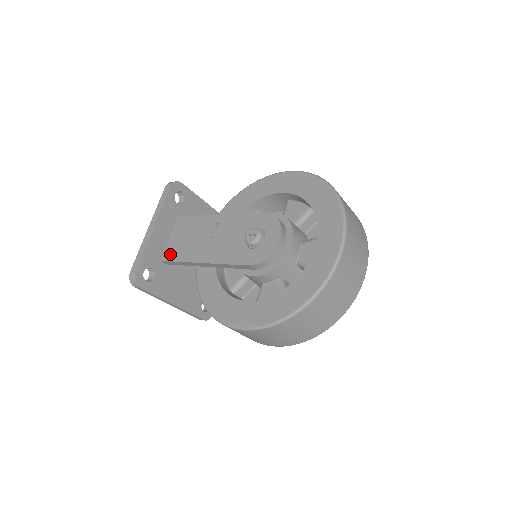
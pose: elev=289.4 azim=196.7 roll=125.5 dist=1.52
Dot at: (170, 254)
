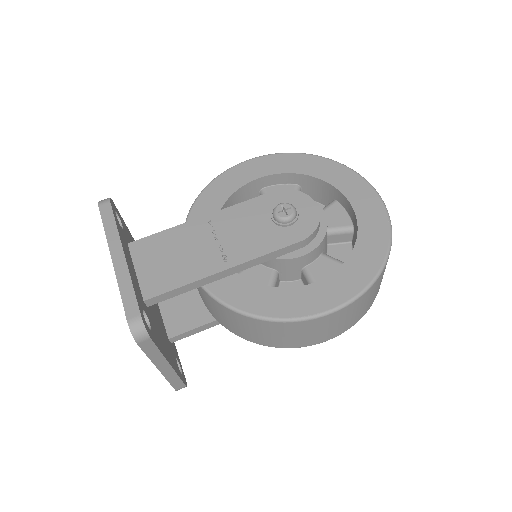
Dot at: (156, 286)
